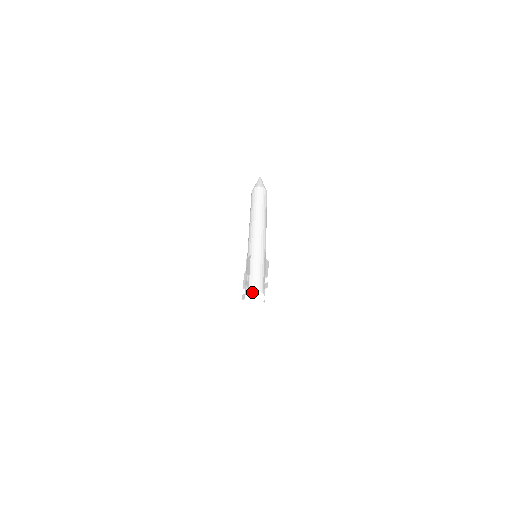
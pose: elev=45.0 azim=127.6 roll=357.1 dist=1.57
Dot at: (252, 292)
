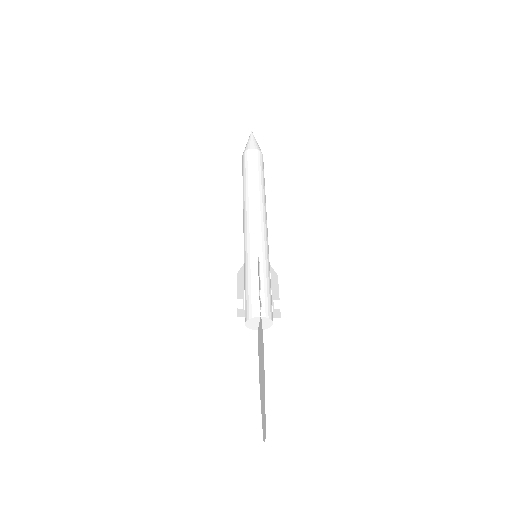
Dot at: (264, 318)
